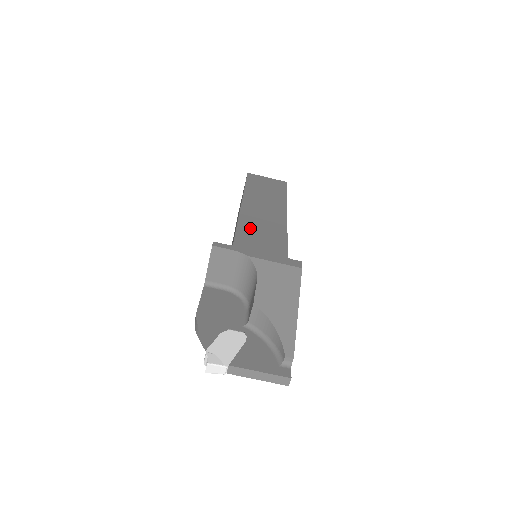
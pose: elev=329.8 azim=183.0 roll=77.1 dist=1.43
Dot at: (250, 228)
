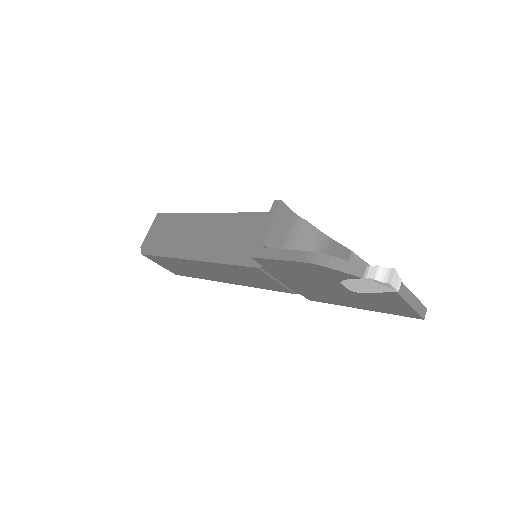
Dot at: occluded
